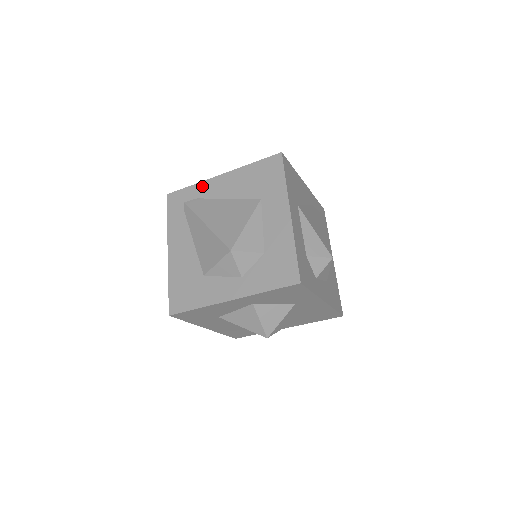
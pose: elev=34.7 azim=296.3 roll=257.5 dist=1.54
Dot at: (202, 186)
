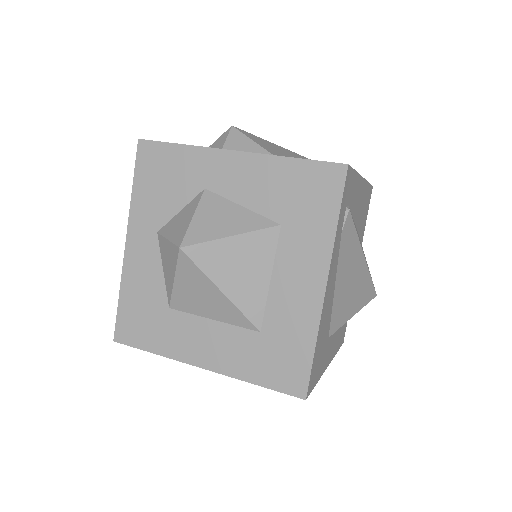
Dot at: occluded
